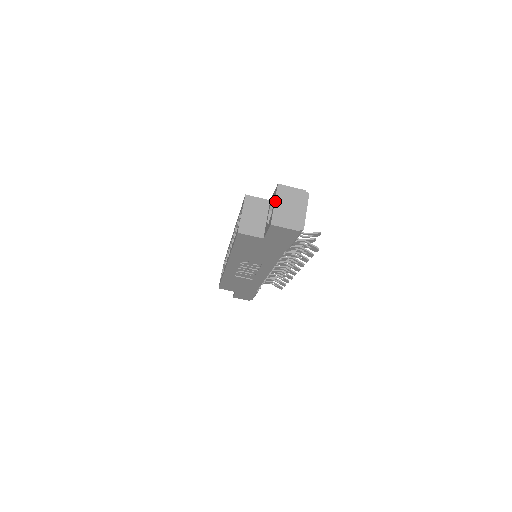
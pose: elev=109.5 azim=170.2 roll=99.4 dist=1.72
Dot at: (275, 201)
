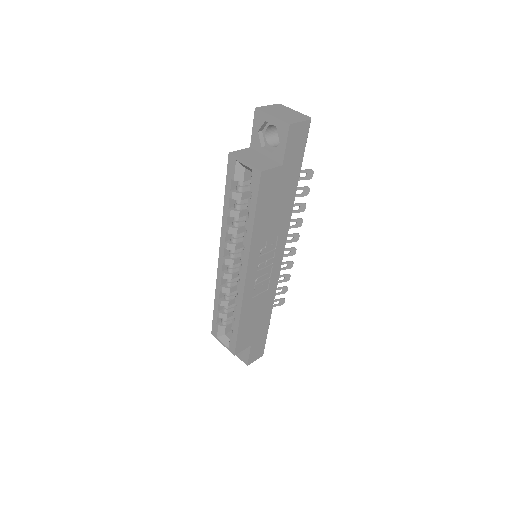
Dot at: (270, 114)
